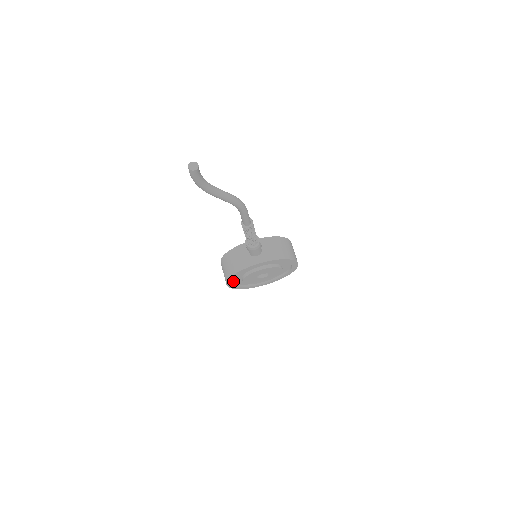
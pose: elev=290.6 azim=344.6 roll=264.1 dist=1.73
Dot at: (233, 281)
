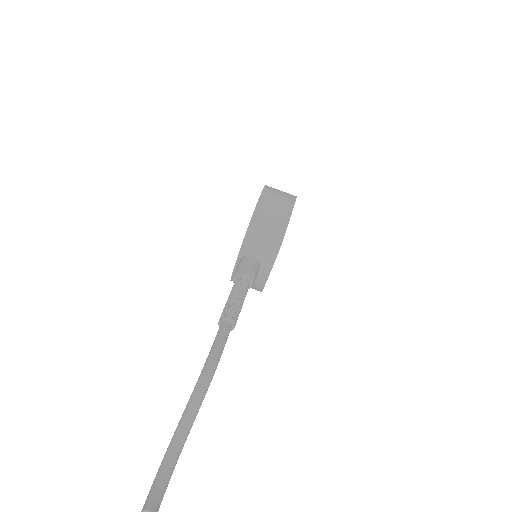
Dot at: occluded
